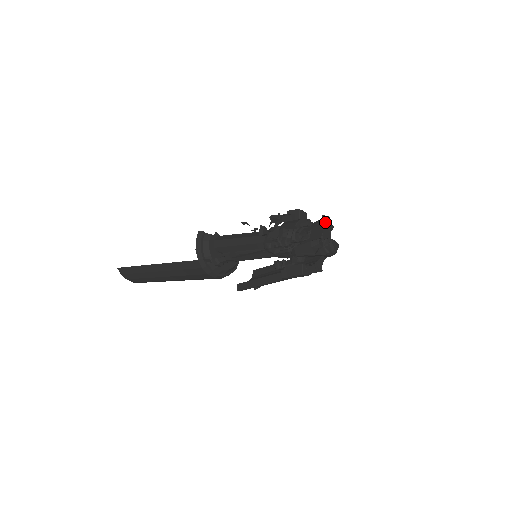
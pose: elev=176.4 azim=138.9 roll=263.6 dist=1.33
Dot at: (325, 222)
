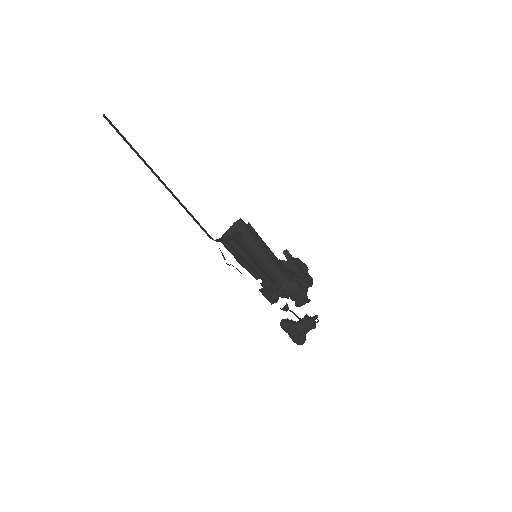
Dot at: (314, 328)
